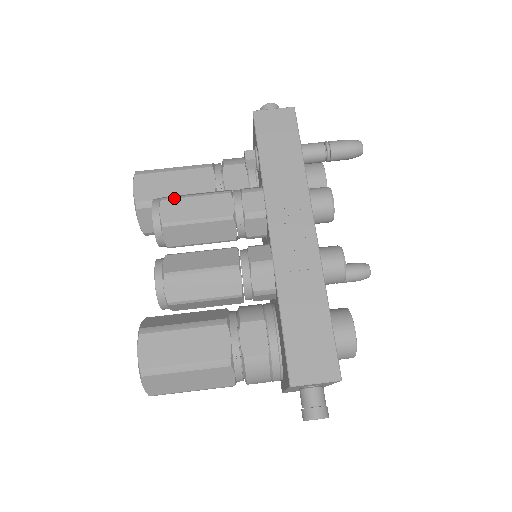
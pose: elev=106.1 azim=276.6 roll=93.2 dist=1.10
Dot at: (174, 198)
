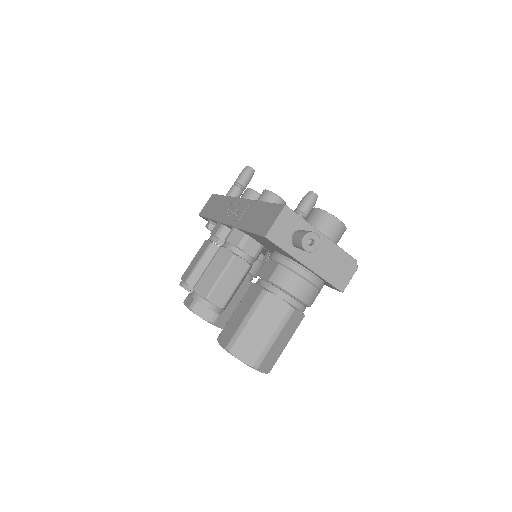
Dot at: occluded
